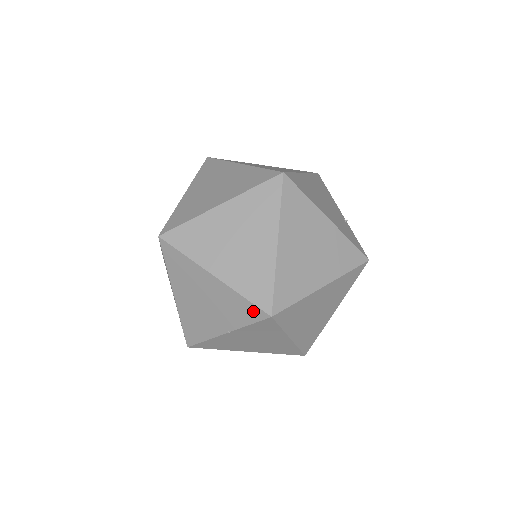
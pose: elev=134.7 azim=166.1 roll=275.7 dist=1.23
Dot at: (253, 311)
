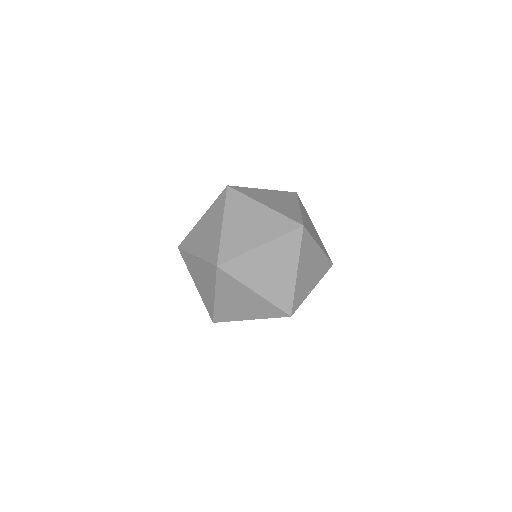
Dot at: (215, 256)
